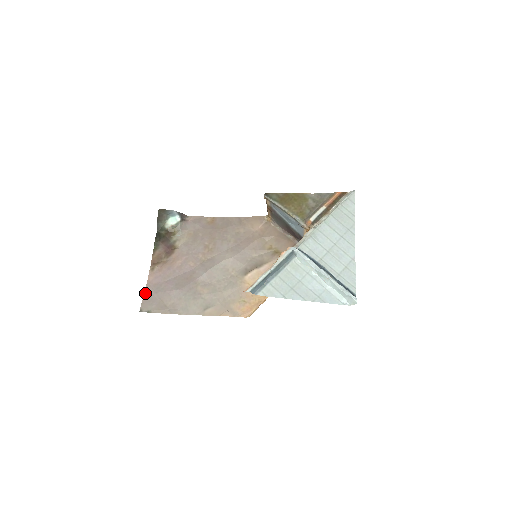
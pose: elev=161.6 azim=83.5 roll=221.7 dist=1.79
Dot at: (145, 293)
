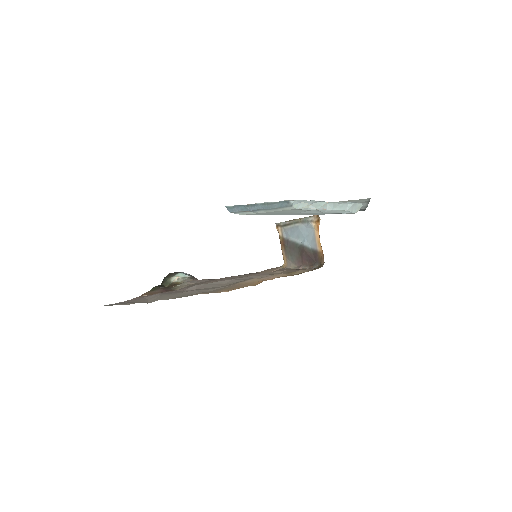
Dot at: occluded
